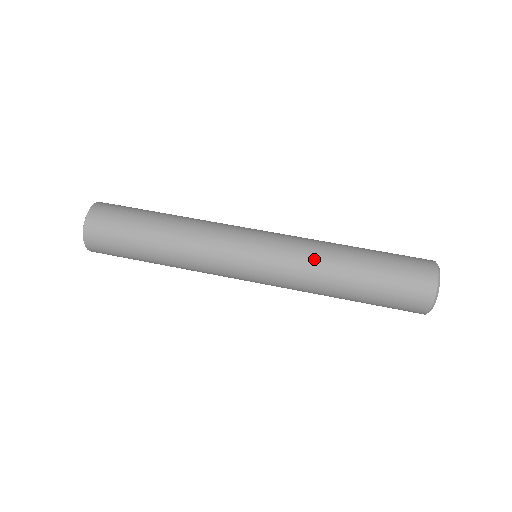
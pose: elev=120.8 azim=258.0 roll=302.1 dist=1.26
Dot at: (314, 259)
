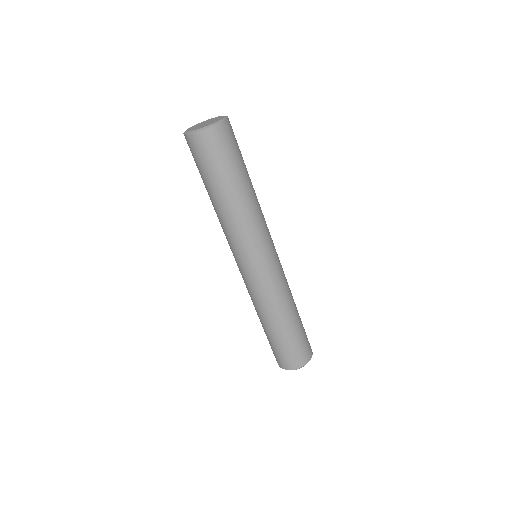
Dot at: (253, 302)
